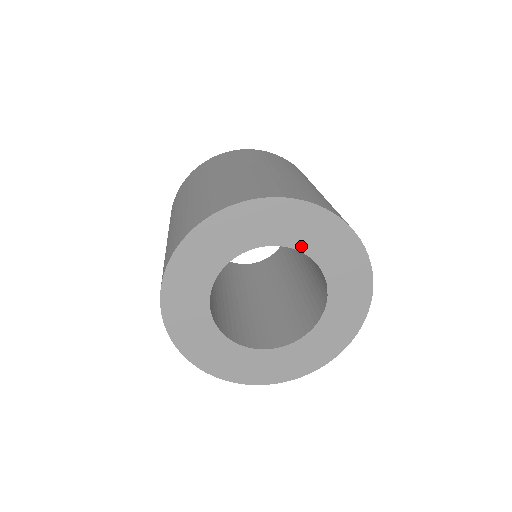
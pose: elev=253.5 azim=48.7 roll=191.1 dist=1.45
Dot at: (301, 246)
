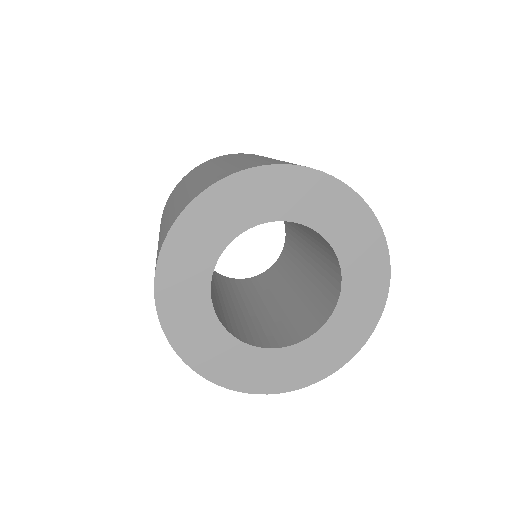
Dot at: (334, 240)
